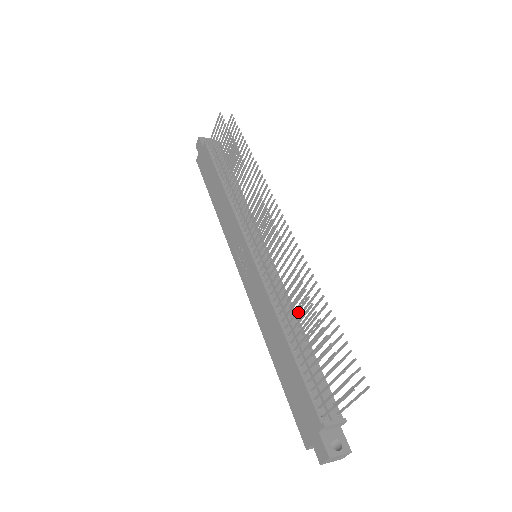
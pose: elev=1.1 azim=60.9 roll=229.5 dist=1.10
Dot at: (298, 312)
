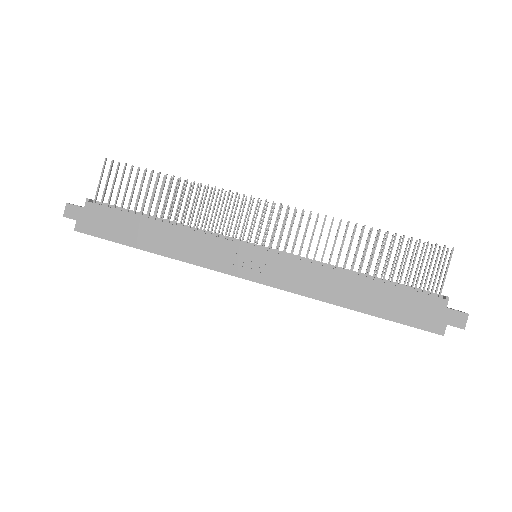
Dot at: occluded
